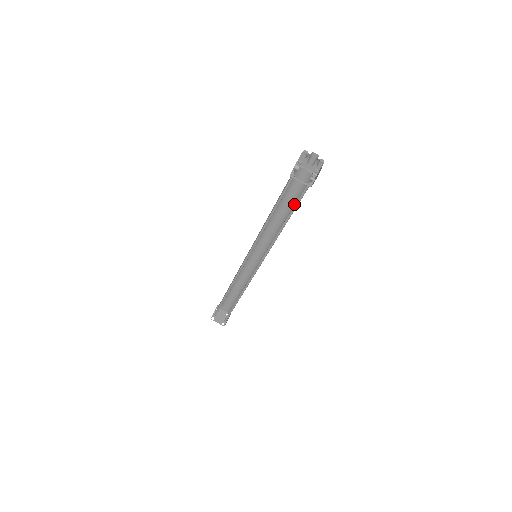
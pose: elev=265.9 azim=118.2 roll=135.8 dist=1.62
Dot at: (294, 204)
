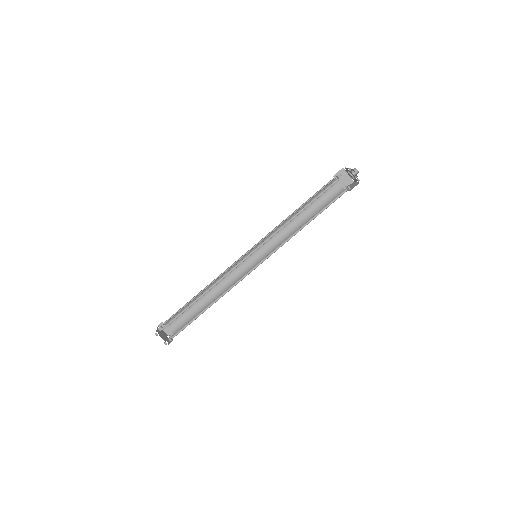
Dot at: (316, 210)
